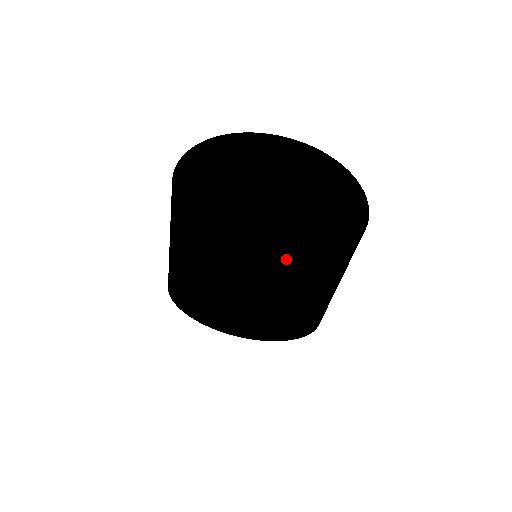
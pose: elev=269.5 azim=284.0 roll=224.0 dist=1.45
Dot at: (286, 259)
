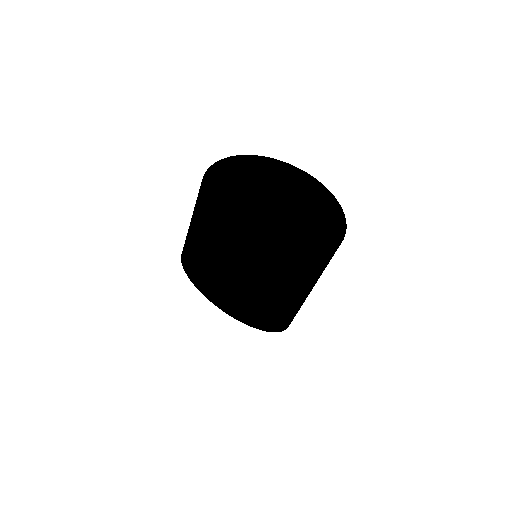
Dot at: (241, 238)
